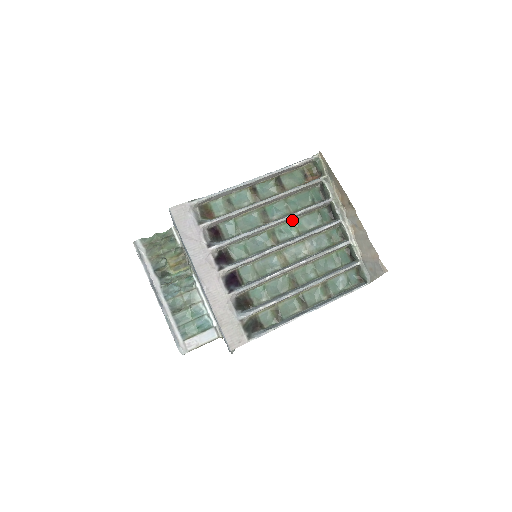
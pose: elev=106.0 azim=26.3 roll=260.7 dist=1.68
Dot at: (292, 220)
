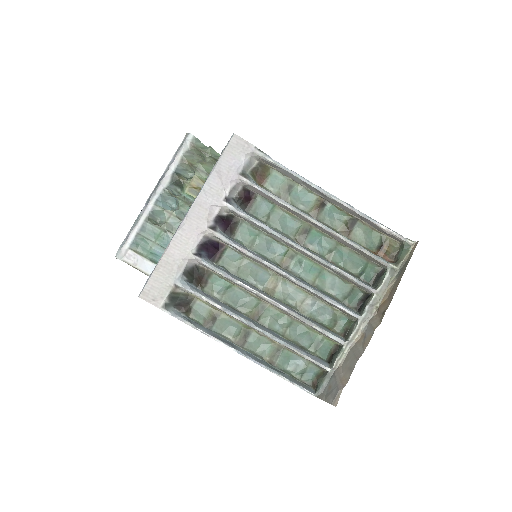
Dot at: (321, 266)
